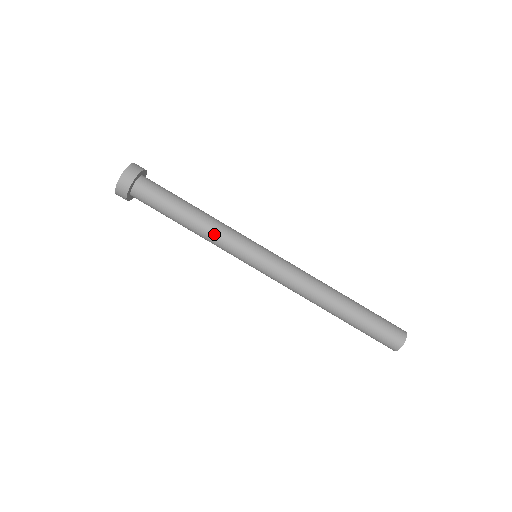
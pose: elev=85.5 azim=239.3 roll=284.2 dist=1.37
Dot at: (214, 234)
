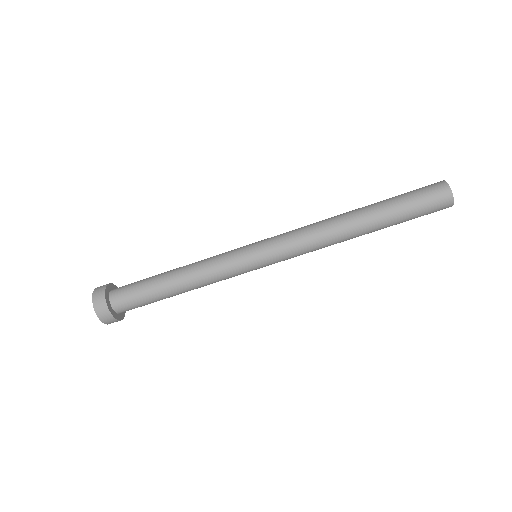
Dot at: occluded
